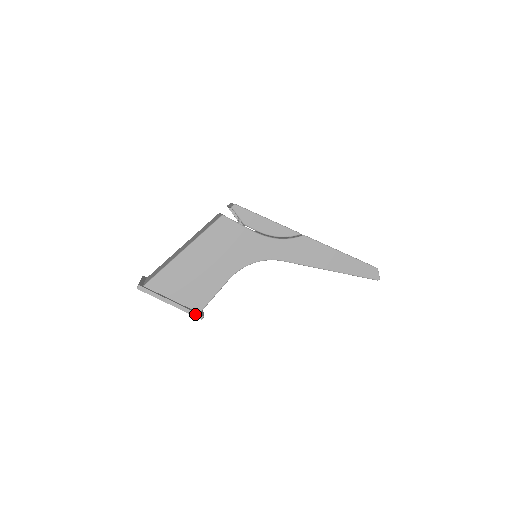
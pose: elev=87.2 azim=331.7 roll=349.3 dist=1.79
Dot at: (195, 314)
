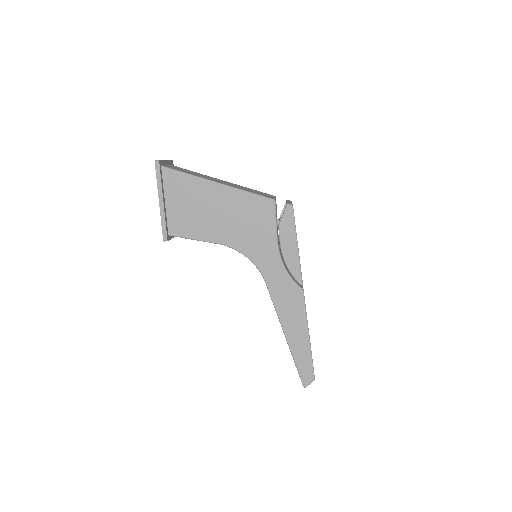
Dot at: (165, 231)
